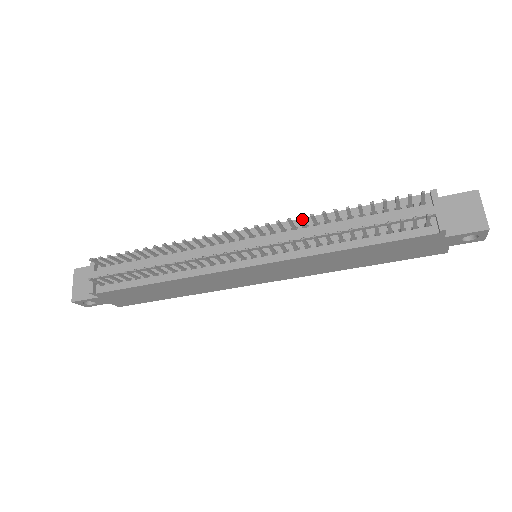
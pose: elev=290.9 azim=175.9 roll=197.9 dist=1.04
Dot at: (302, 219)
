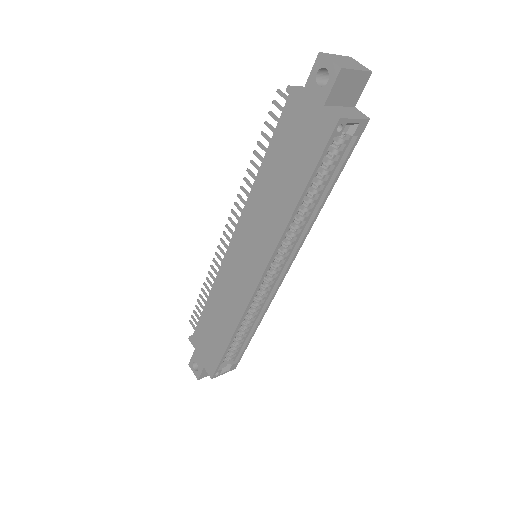
Dot at: occluded
